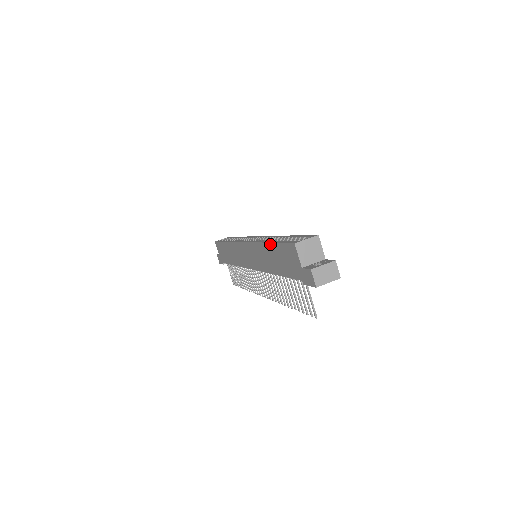
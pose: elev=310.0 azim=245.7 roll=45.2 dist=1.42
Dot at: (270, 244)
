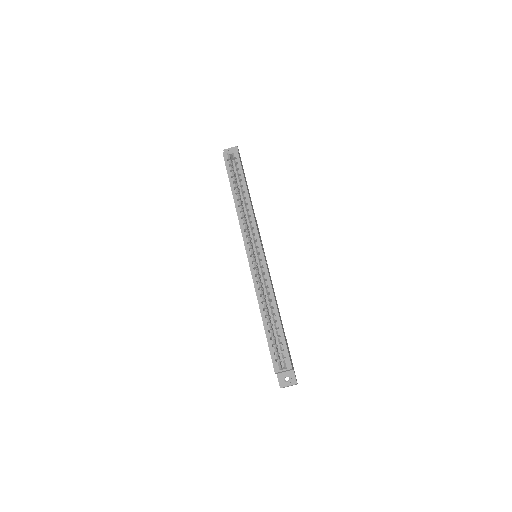
Dot at: (263, 324)
